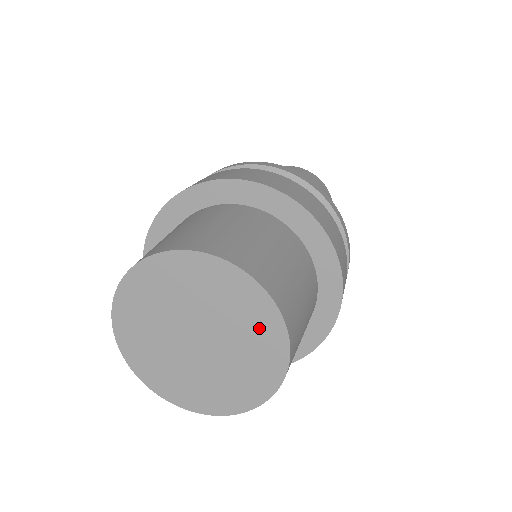
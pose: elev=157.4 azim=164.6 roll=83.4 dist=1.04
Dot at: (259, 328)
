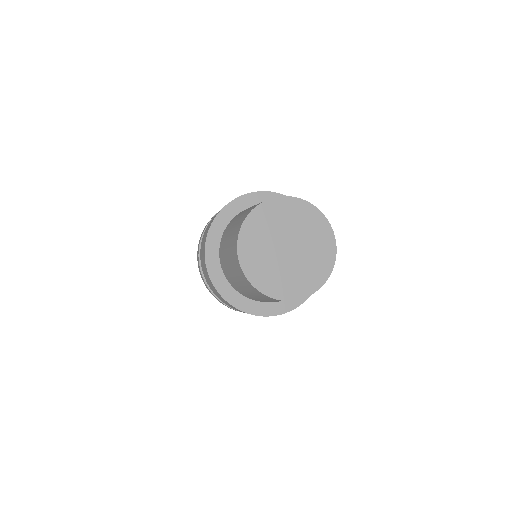
Dot at: (304, 215)
